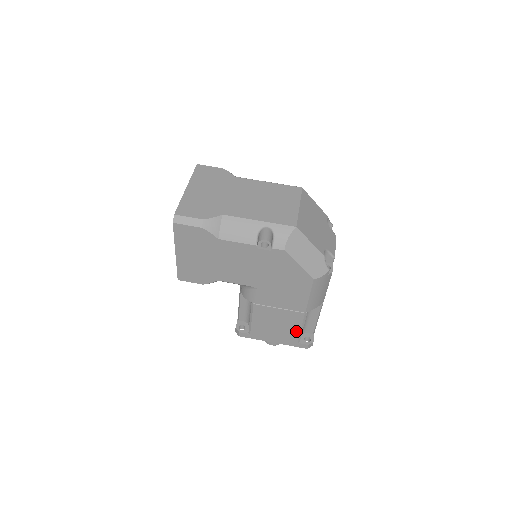
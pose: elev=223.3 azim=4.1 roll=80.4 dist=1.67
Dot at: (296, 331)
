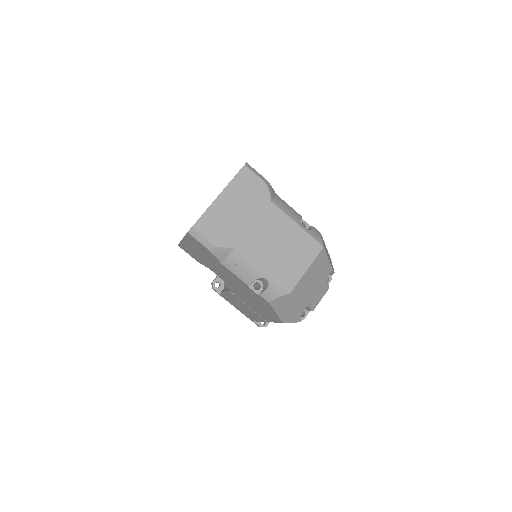
Dot at: (256, 319)
